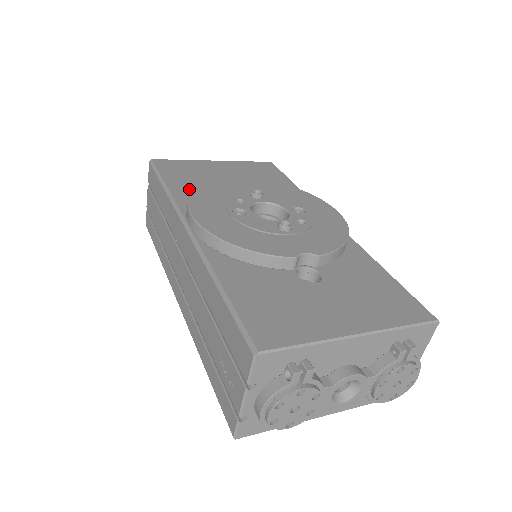
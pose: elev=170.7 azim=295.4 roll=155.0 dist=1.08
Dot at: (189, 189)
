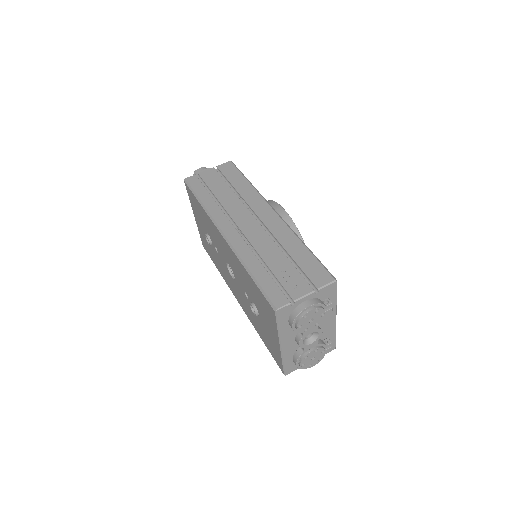
Dot at: occluded
